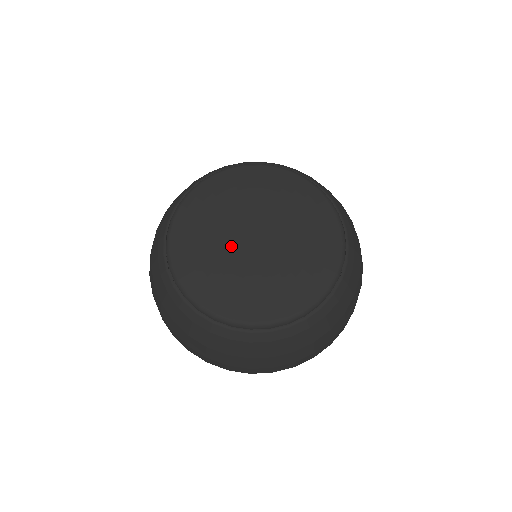
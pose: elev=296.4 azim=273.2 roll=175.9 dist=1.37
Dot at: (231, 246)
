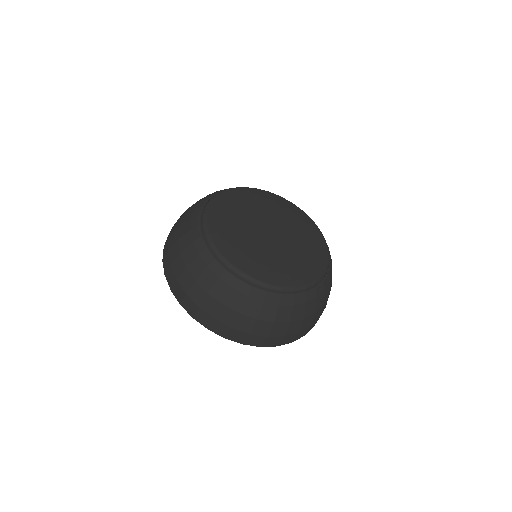
Dot at: (261, 241)
